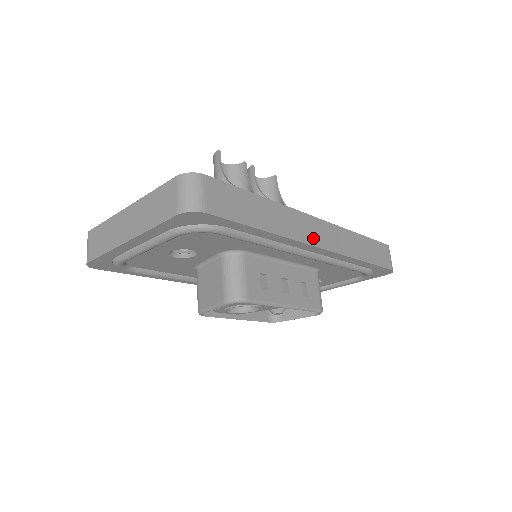
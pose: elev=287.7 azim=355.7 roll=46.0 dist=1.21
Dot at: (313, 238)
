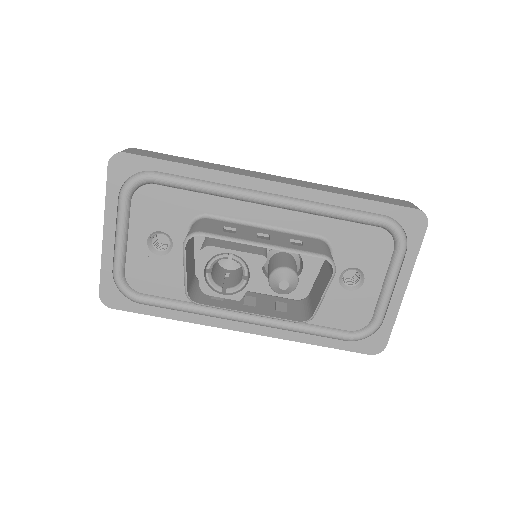
Dot at: (262, 177)
